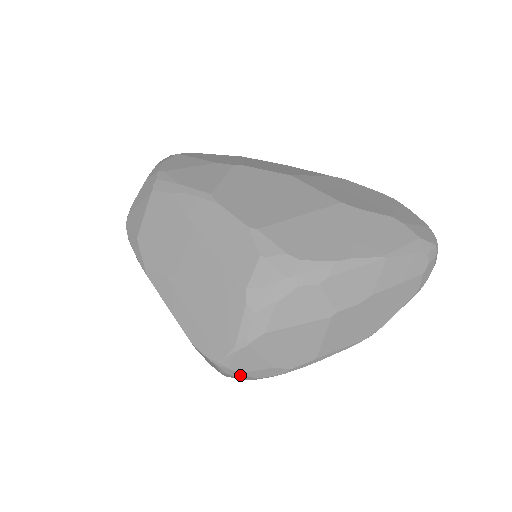
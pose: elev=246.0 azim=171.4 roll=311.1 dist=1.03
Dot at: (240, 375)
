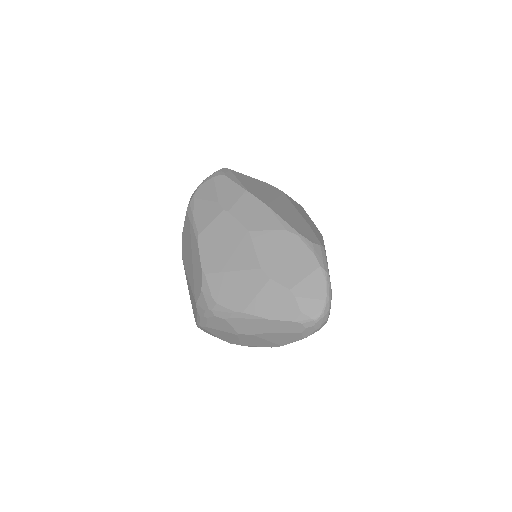
Dot at: occluded
